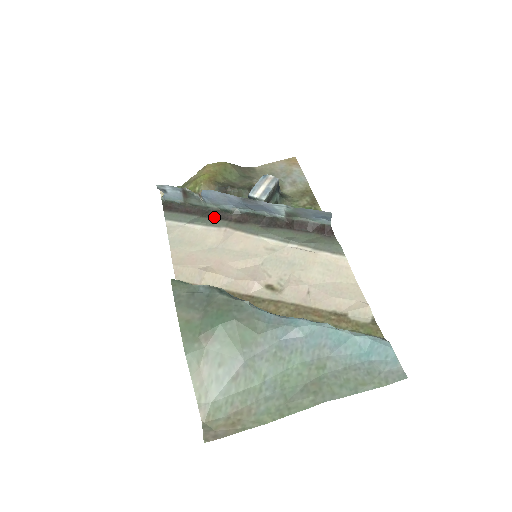
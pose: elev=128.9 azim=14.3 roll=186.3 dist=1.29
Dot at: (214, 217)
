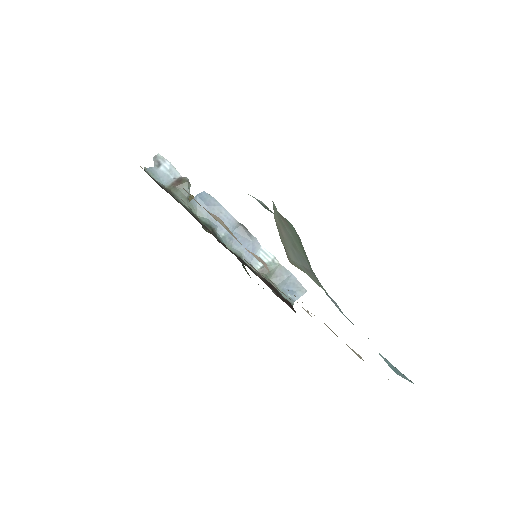
Dot at: (195, 218)
